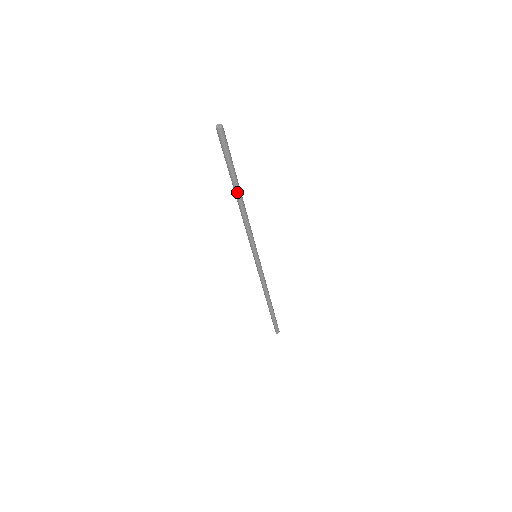
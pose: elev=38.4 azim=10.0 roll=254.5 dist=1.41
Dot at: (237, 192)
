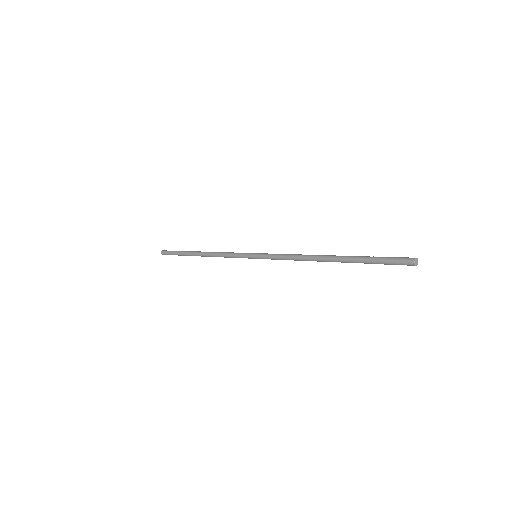
Dot at: occluded
